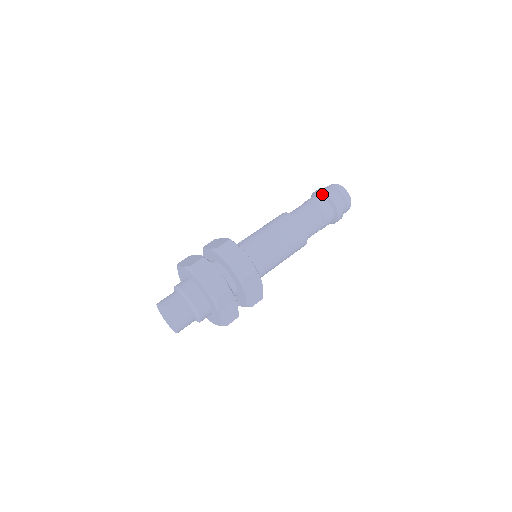
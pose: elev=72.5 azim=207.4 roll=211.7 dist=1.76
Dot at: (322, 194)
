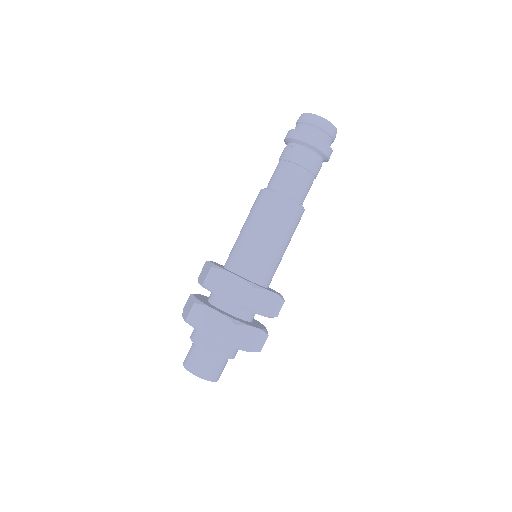
Dot at: (292, 140)
